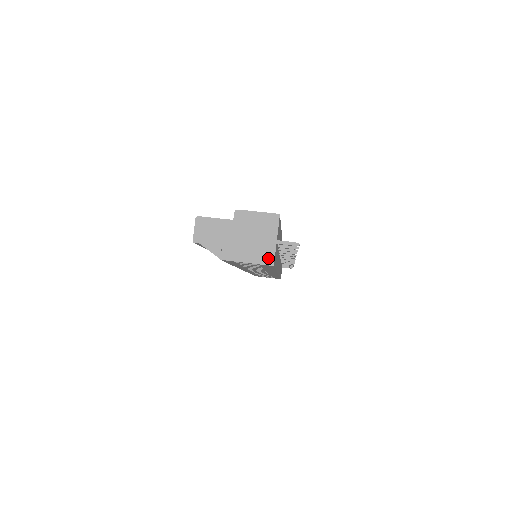
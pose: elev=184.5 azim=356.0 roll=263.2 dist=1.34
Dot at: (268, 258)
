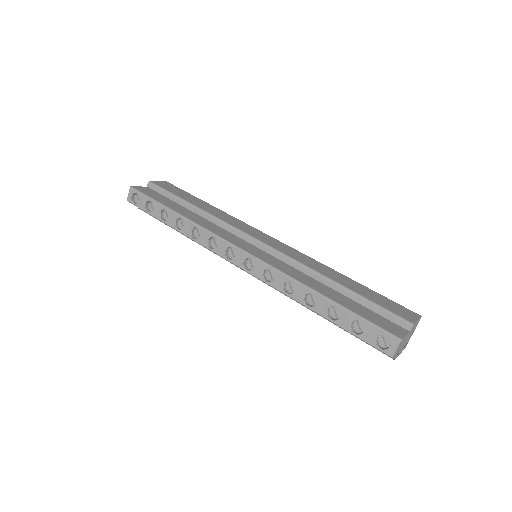
Dot at: (406, 345)
